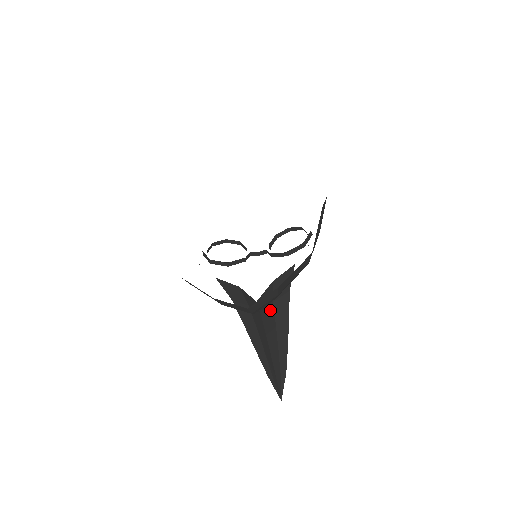
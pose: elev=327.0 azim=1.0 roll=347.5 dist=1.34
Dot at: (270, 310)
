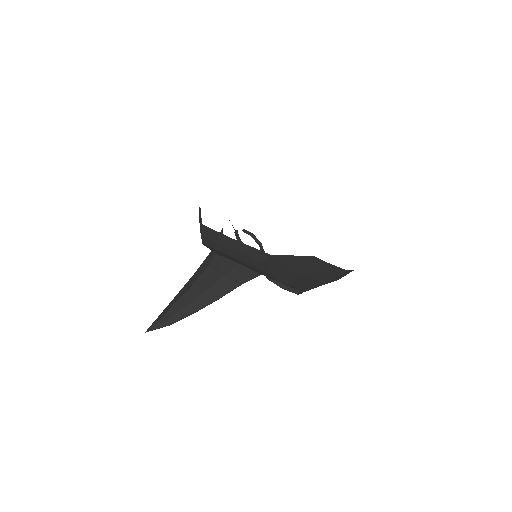
Dot at: (215, 276)
